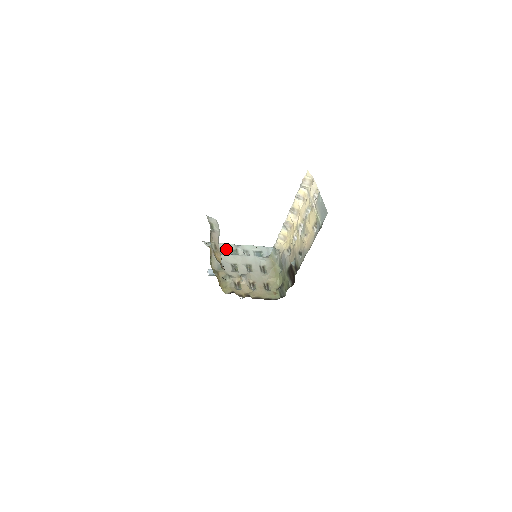
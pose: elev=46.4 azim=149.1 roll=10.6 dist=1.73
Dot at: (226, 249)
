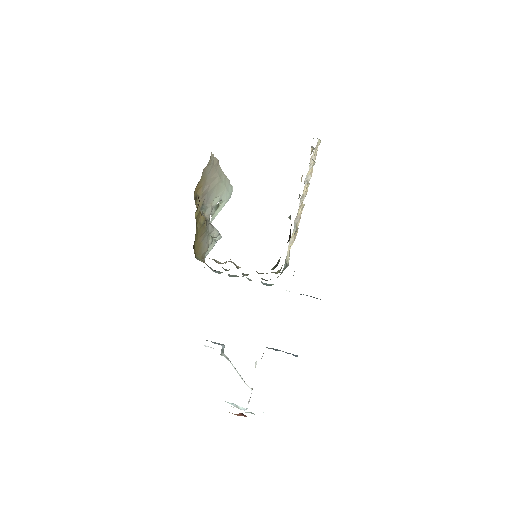
Dot at: occluded
